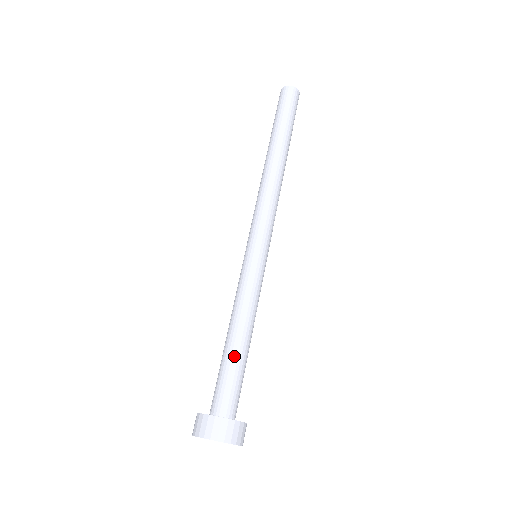
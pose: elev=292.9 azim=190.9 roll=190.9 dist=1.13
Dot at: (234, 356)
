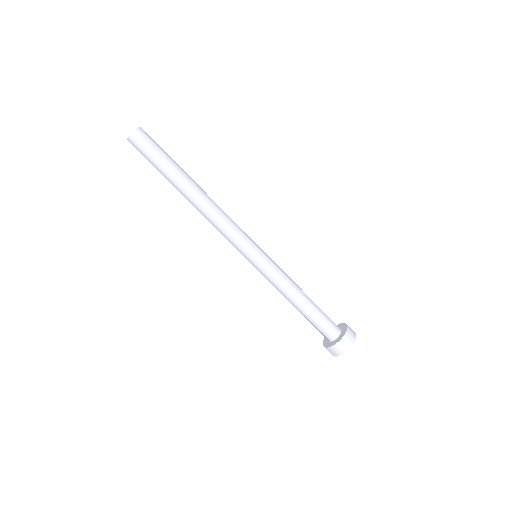
Dot at: (315, 307)
